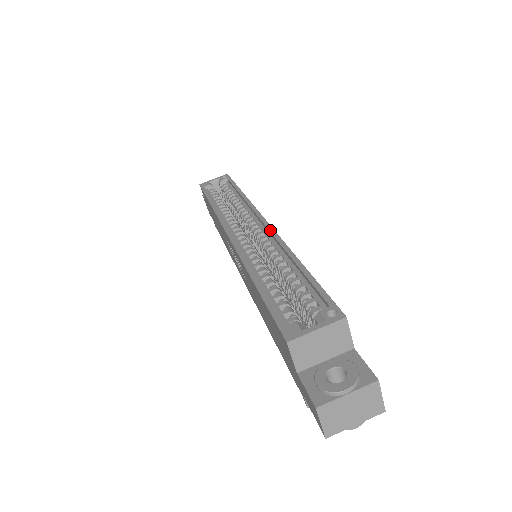
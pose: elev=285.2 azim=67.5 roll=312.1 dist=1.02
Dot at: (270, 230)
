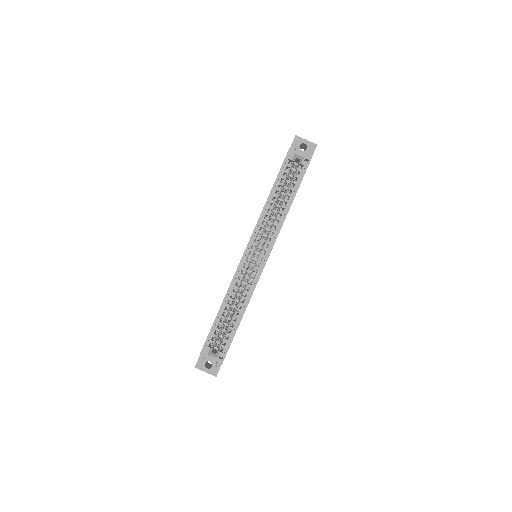
Dot at: (258, 276)
